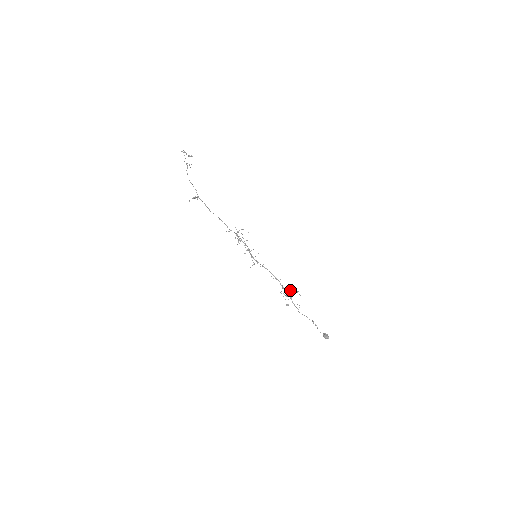
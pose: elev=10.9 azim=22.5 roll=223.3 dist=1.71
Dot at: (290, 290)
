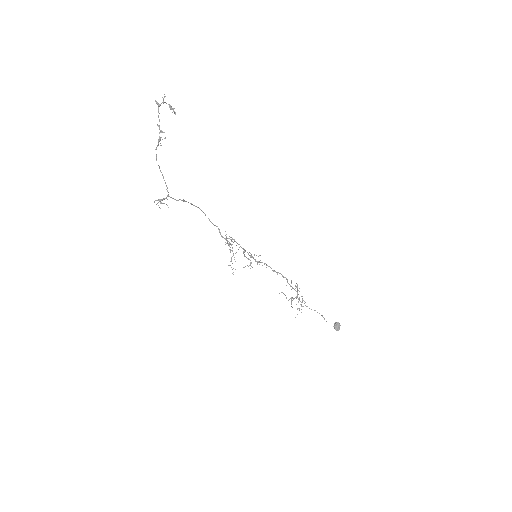
Dot at: (298, 290)
